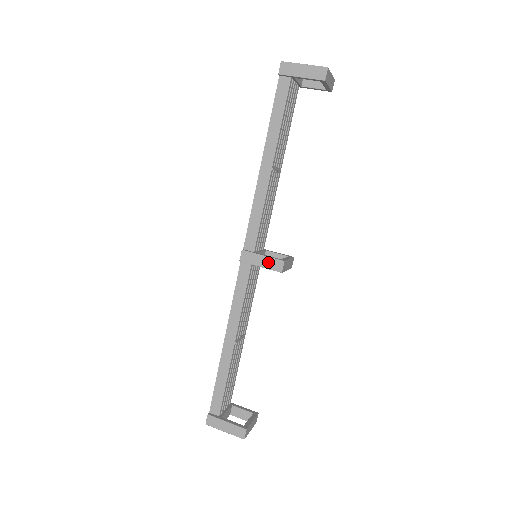
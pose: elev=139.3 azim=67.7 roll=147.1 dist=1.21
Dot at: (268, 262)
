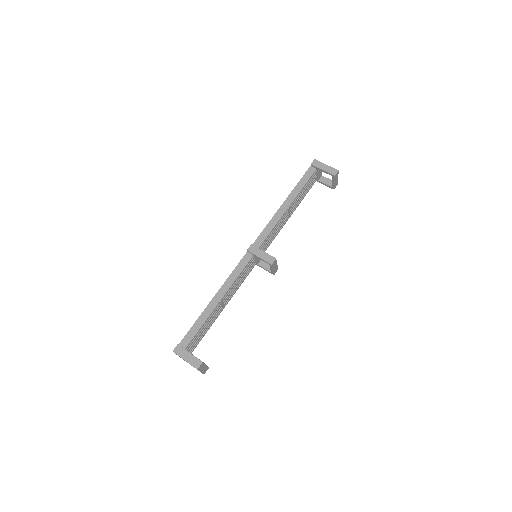
Dot at: (265, 256)
